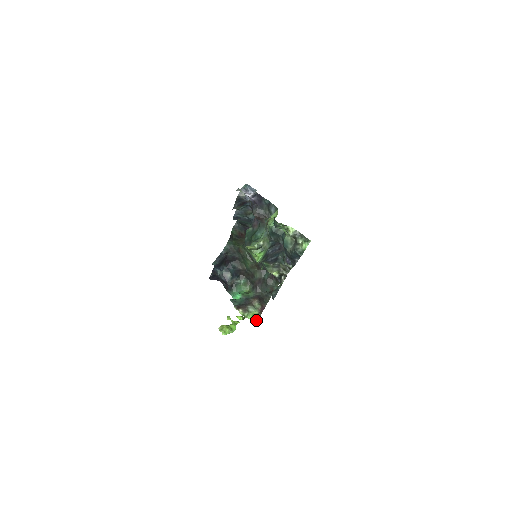
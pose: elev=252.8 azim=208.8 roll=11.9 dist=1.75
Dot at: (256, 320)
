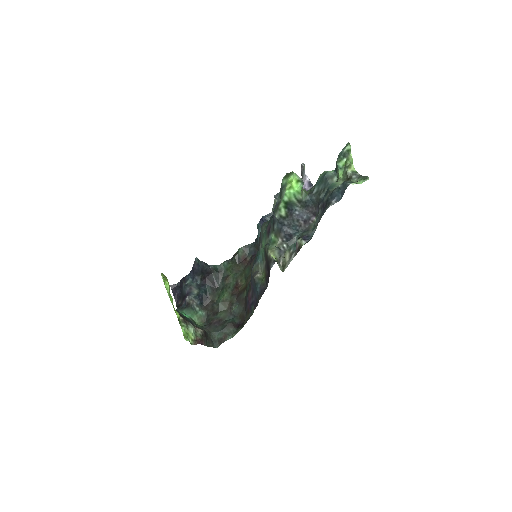
Dot at: (187, 338)
